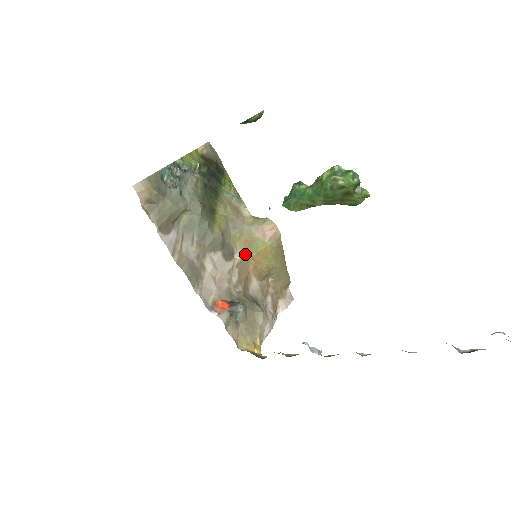
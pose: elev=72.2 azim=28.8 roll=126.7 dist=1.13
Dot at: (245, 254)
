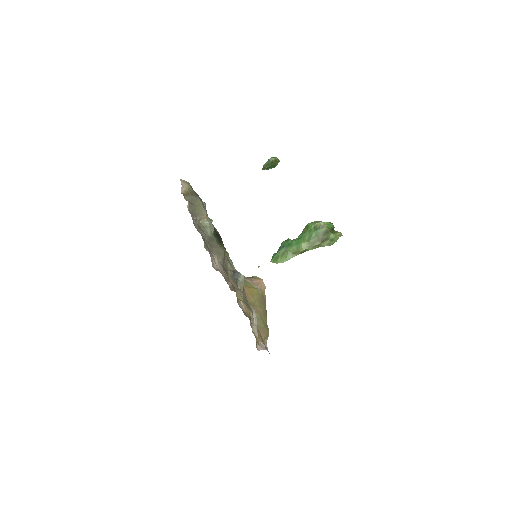
Dot at: occluded
